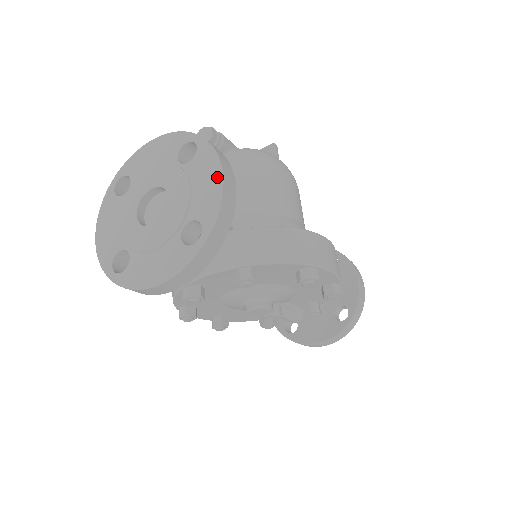
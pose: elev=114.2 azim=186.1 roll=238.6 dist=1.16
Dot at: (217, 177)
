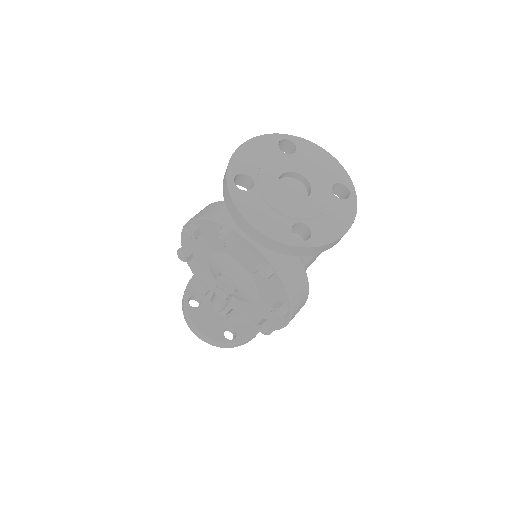
Dot at: (344, 227)
